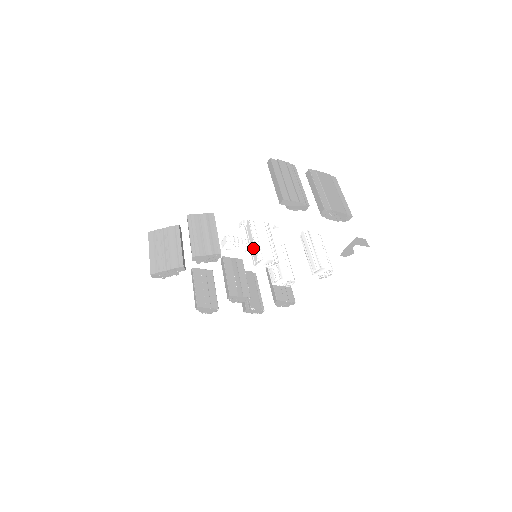
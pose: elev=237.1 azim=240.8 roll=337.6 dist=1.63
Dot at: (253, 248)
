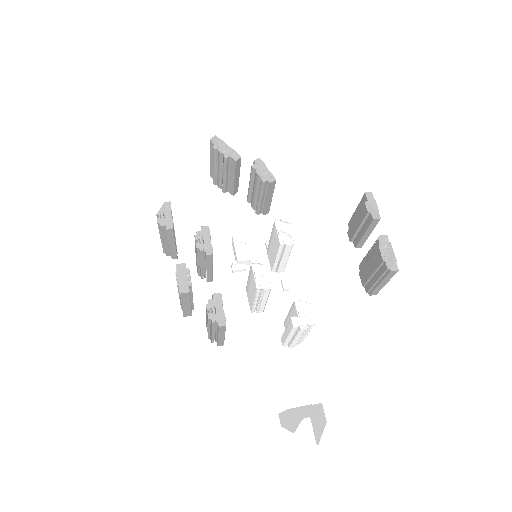
Dot at: occluded
